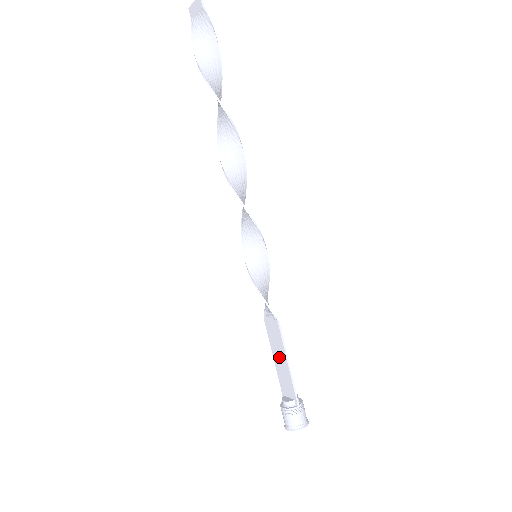
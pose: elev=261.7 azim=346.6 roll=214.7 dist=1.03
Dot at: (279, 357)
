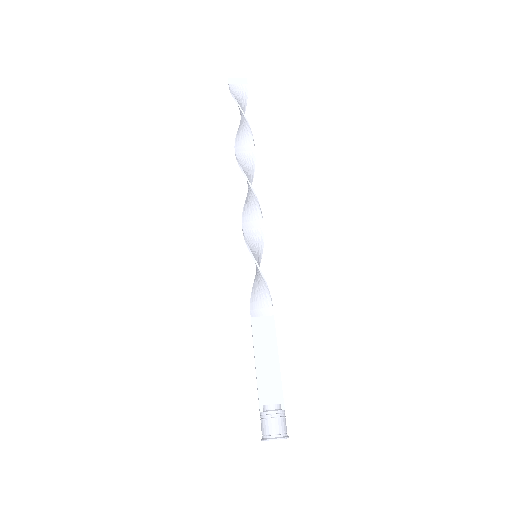
Dot at: (266, 356)
